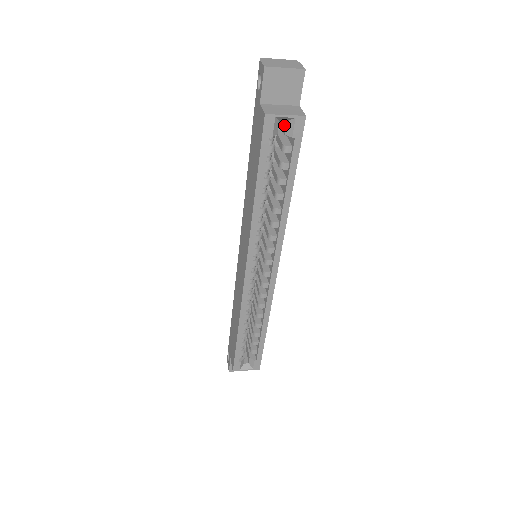
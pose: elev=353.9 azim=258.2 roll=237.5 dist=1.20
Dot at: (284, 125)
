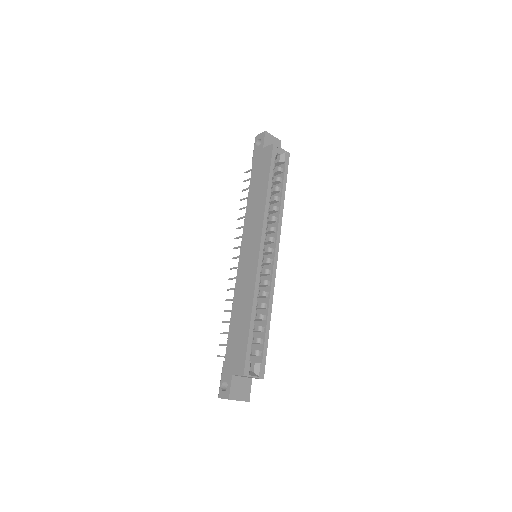
Dot at: (277, 159)
